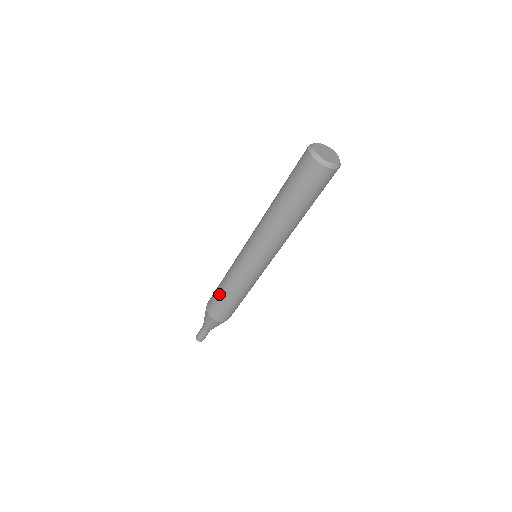
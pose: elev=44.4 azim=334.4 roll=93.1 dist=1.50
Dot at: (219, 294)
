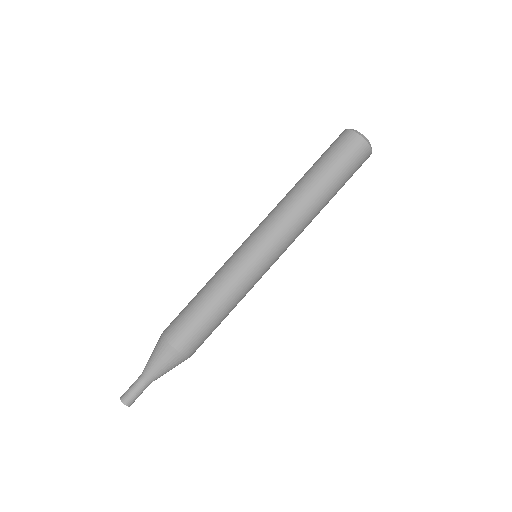
Dot at: (199, 309)
